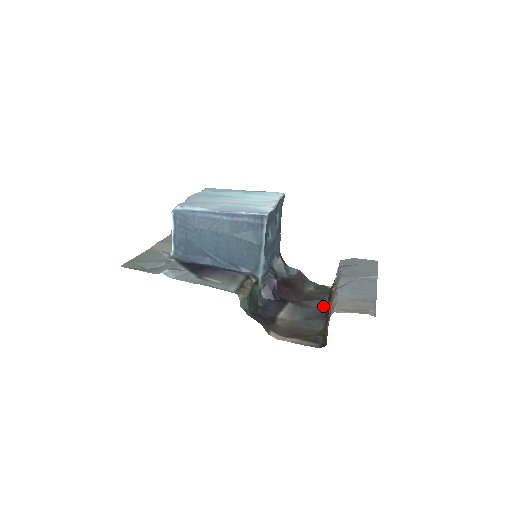
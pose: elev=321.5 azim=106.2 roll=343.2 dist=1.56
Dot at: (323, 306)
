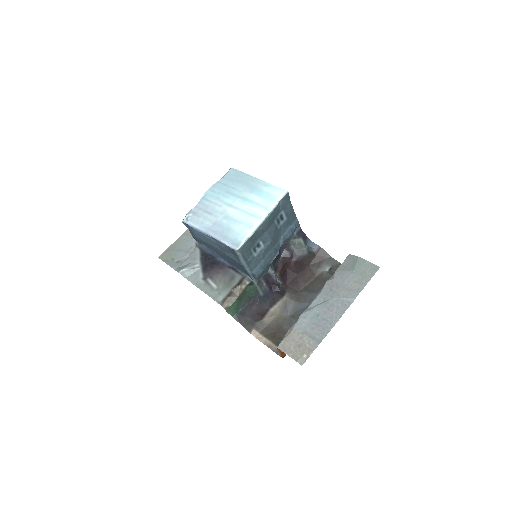
Dot at: occluded
